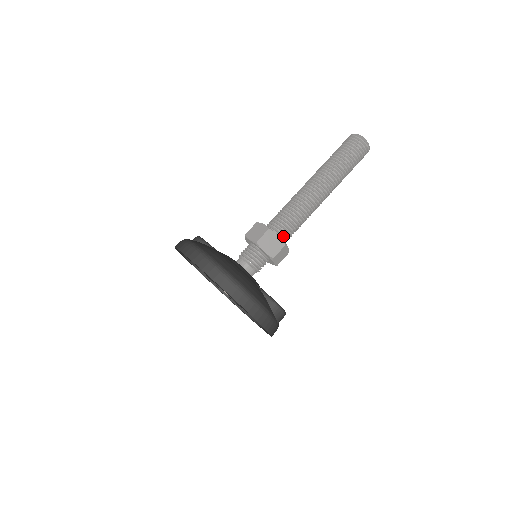
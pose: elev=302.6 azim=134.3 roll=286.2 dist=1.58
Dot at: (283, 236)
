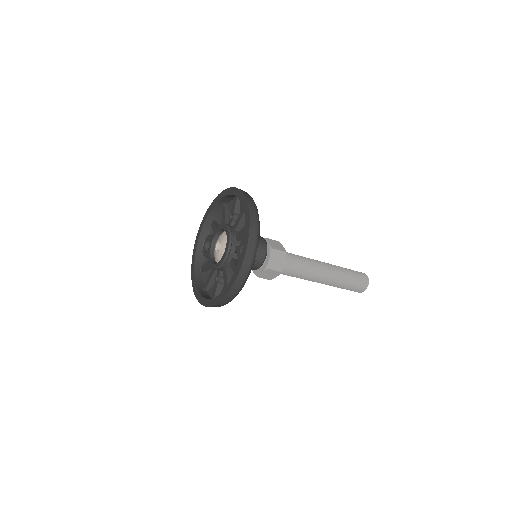
Dot at: occluded
